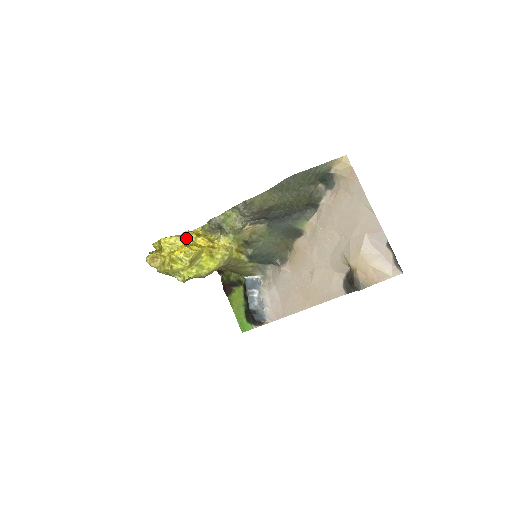
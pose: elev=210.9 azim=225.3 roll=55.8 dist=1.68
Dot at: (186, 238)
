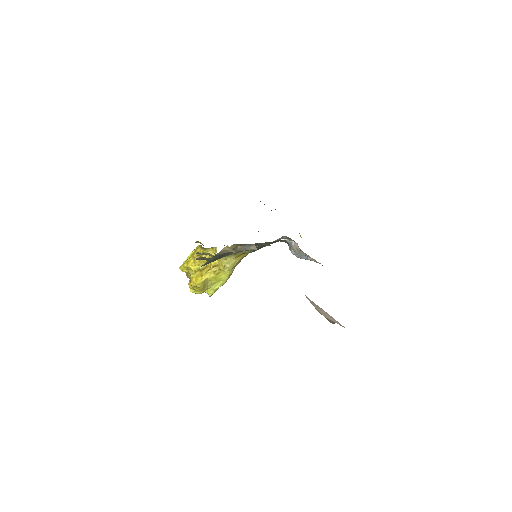
Dot at: (193, 263)
